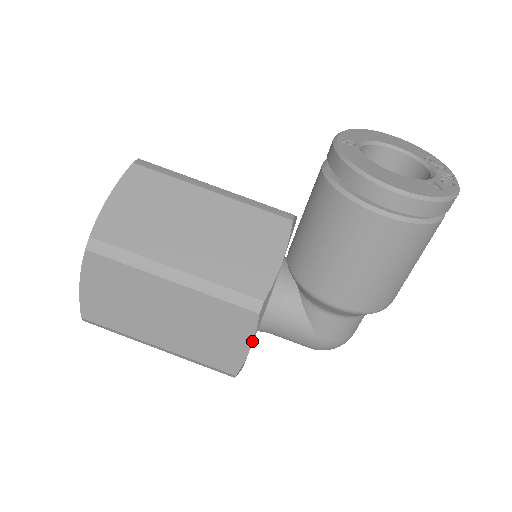
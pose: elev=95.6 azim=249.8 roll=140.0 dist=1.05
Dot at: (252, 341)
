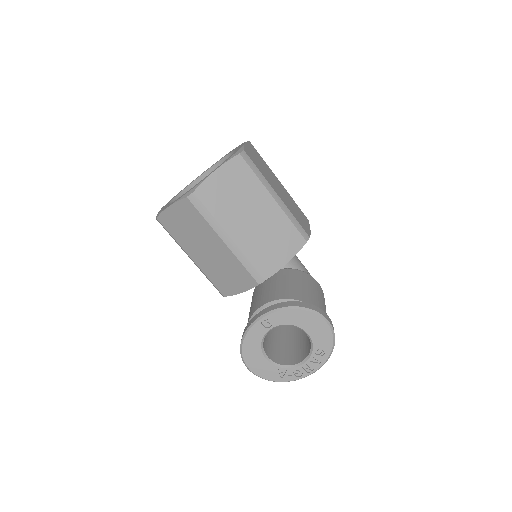
Dot at: occluded
